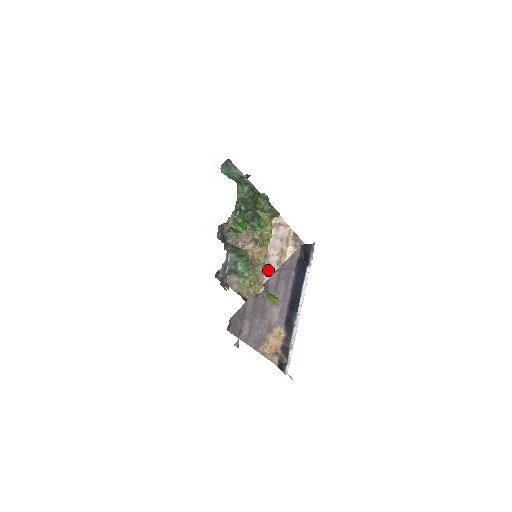
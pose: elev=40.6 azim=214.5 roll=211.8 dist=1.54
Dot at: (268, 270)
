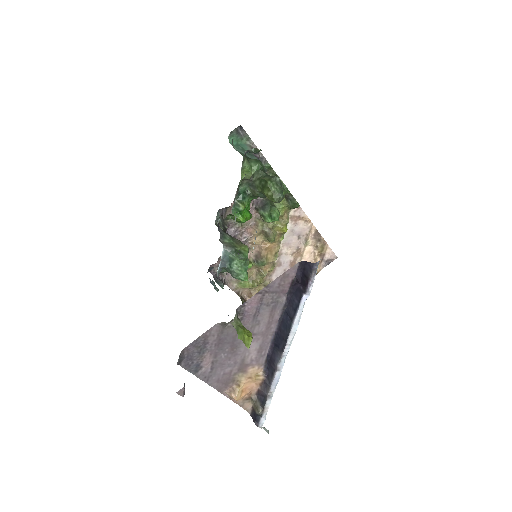
Dot at: (278, 271)
